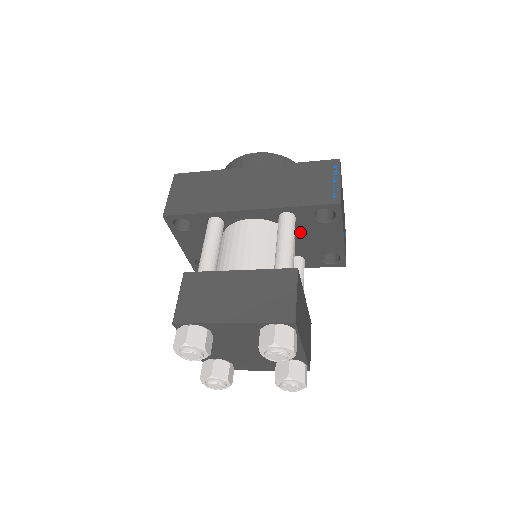
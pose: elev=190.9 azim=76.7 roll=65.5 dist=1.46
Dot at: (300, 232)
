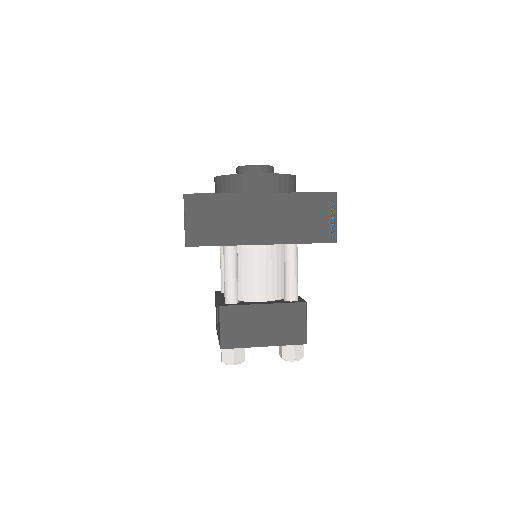
Dot at: occluded
